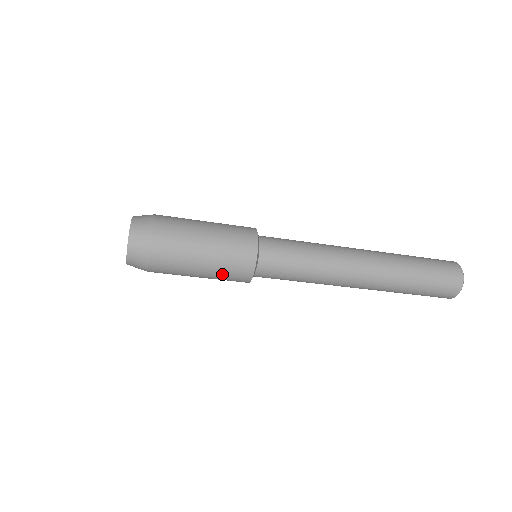
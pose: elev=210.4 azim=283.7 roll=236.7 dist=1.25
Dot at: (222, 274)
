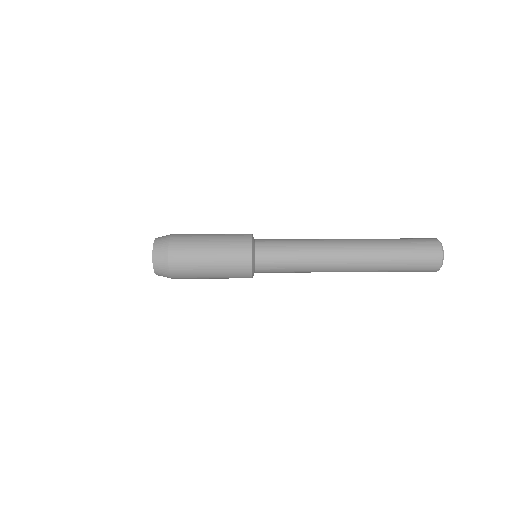
Dot at: (227, 269)
